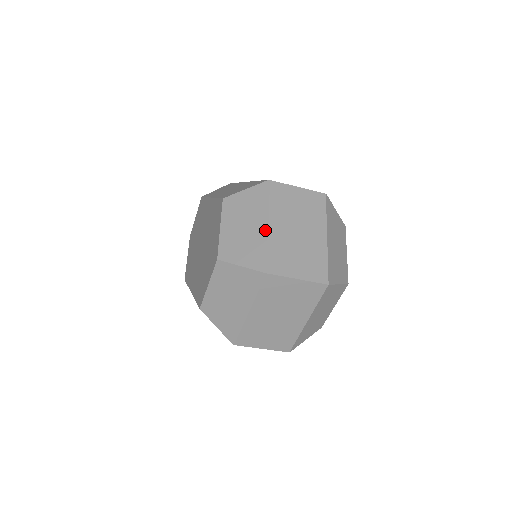
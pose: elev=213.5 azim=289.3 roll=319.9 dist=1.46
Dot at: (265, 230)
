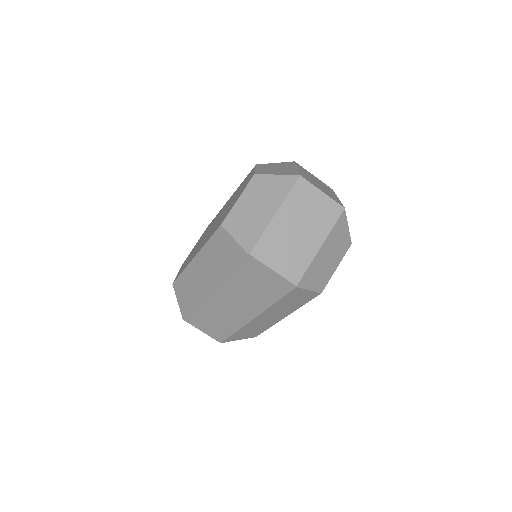
Dot at: (295, 168)
